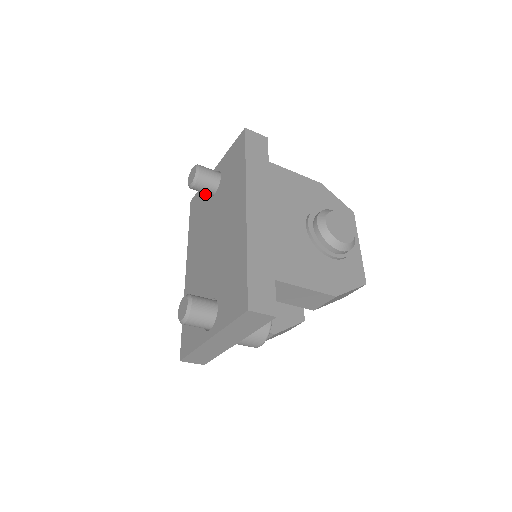
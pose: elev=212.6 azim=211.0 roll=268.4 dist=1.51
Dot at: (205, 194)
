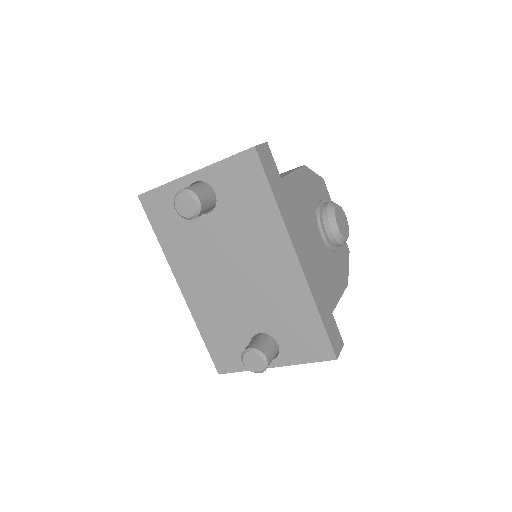
Dot at: occluded
